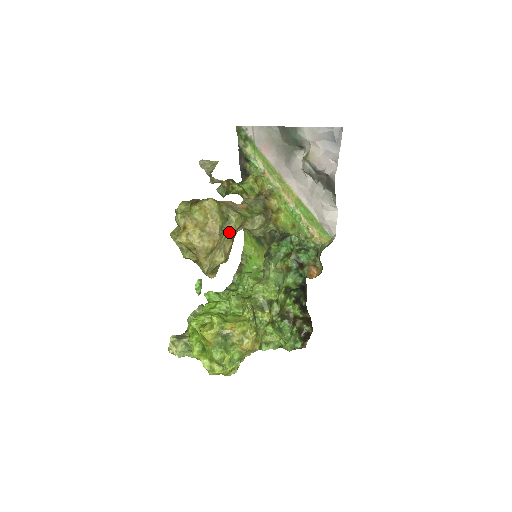
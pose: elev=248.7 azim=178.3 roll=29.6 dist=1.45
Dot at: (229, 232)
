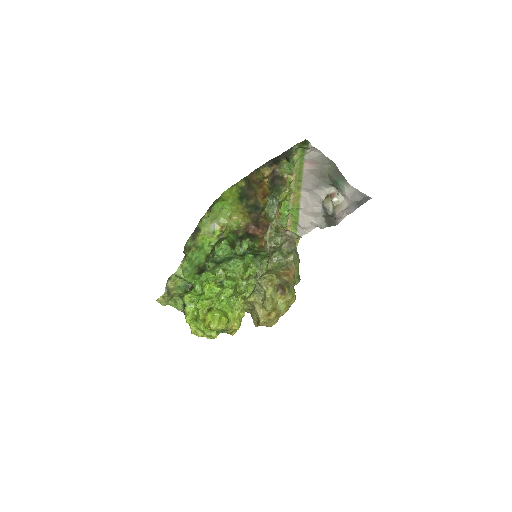
Dot at: occluded
